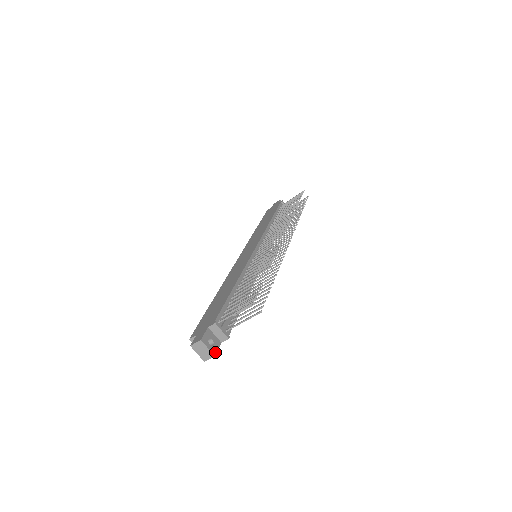
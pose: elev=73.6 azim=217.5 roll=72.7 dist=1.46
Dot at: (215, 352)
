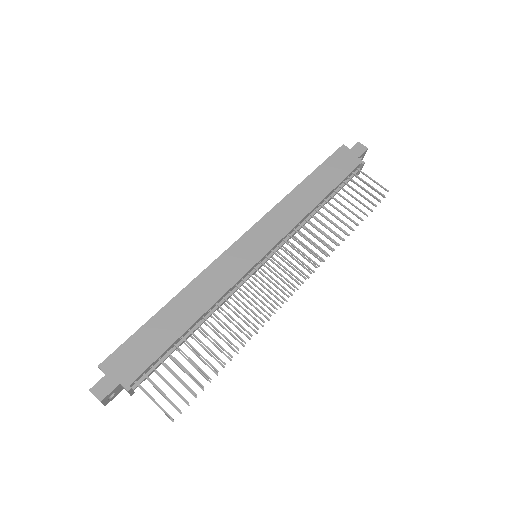
Dot at: occluded
